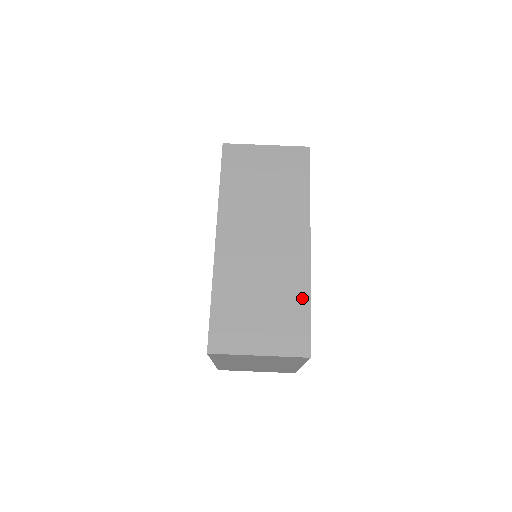
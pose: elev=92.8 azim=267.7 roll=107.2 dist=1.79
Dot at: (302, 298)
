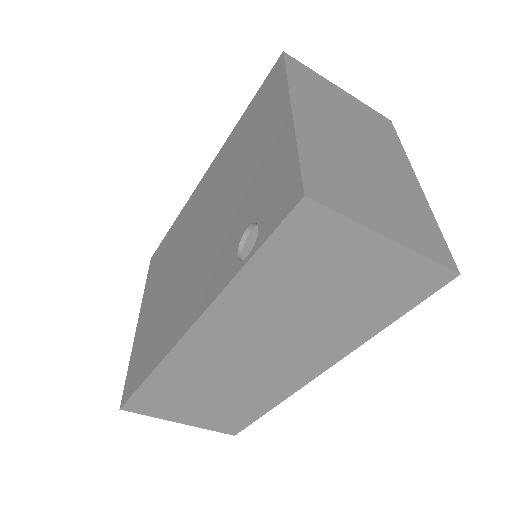
Dot at: (263, 406)
